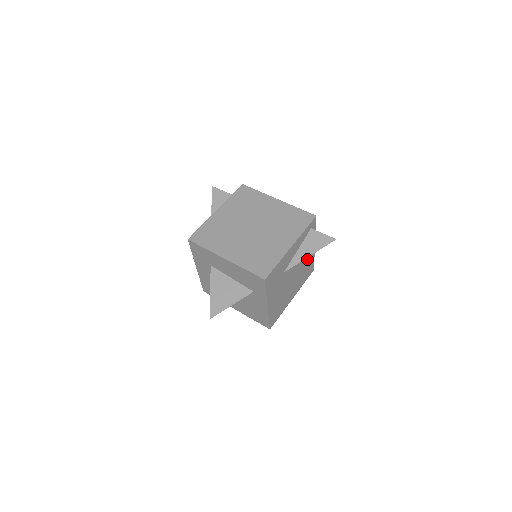
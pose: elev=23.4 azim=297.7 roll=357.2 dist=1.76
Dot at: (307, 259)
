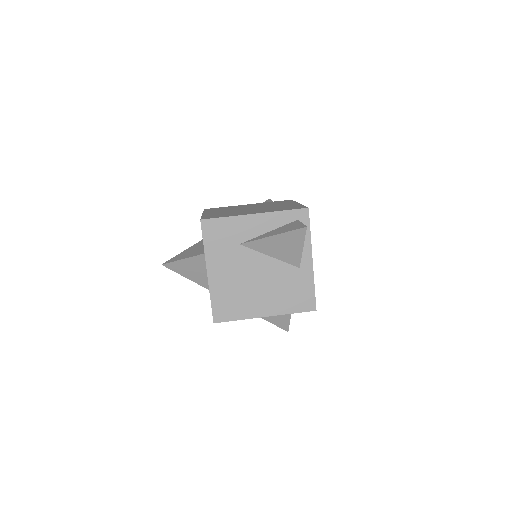
Dot at: (296, 271)
